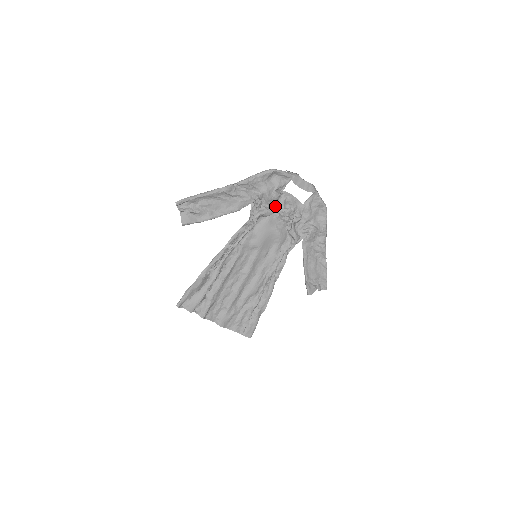
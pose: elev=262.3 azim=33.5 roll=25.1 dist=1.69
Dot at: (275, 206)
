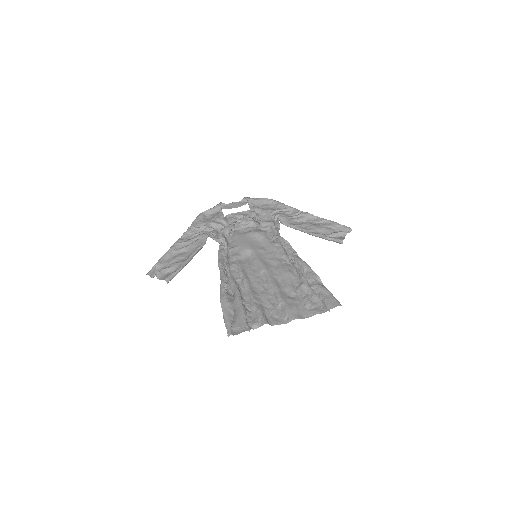
Dot at: occluded
